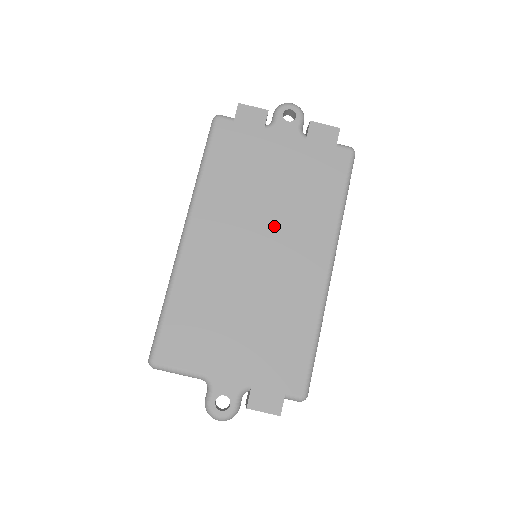
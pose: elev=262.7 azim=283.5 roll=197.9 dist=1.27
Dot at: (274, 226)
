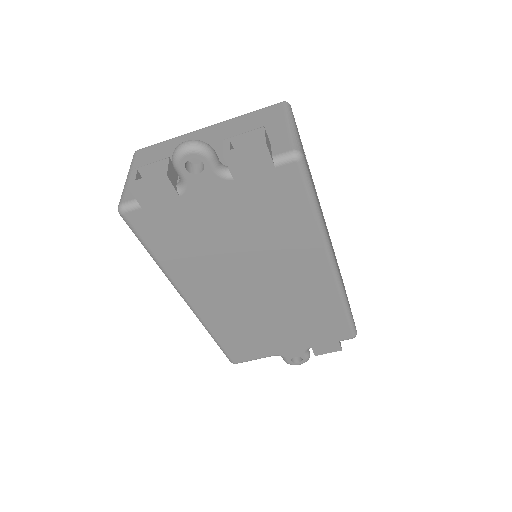
Dot at: (259, 266)
